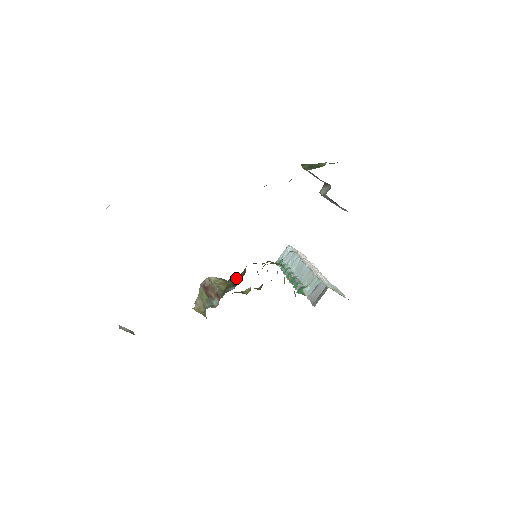
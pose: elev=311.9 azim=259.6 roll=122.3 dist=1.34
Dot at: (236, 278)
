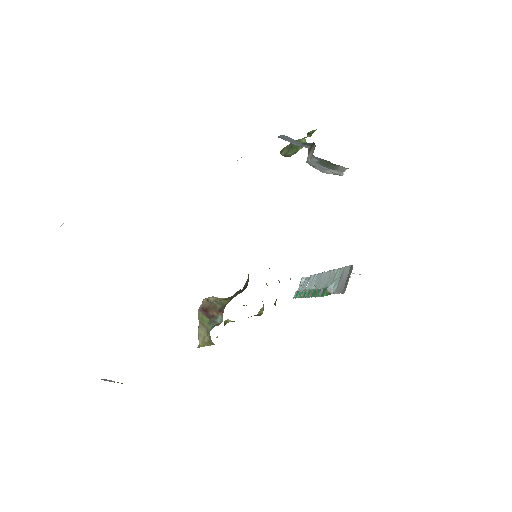
Dot at: (240, 291)
